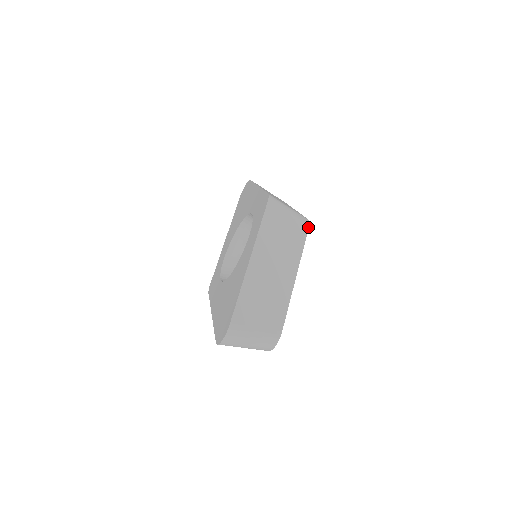
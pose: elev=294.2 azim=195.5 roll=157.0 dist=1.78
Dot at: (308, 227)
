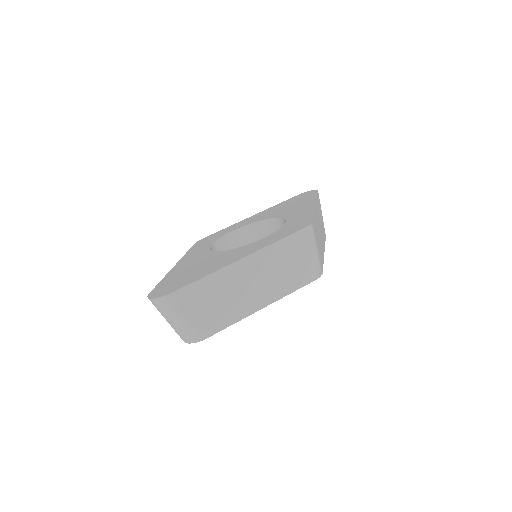
Dot at: (315, 279)
